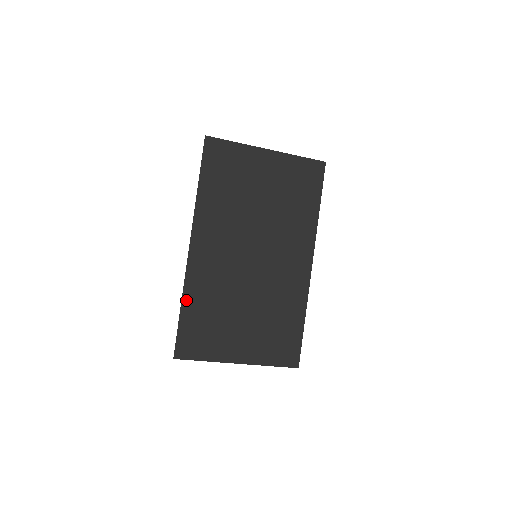
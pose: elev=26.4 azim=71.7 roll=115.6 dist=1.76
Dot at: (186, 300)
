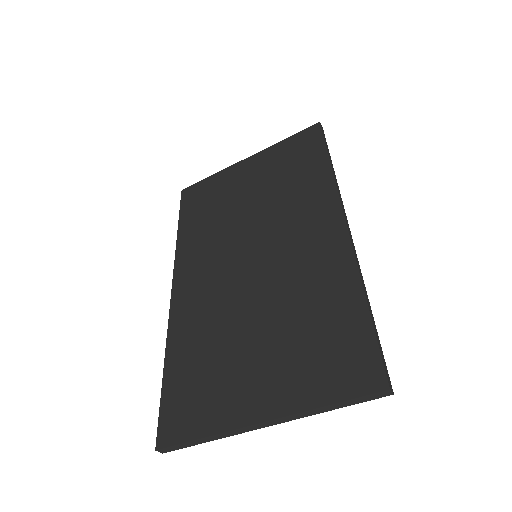
Dot at: (170, 354)
